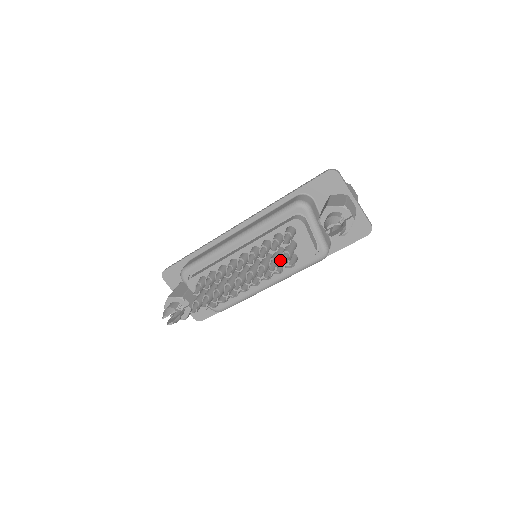
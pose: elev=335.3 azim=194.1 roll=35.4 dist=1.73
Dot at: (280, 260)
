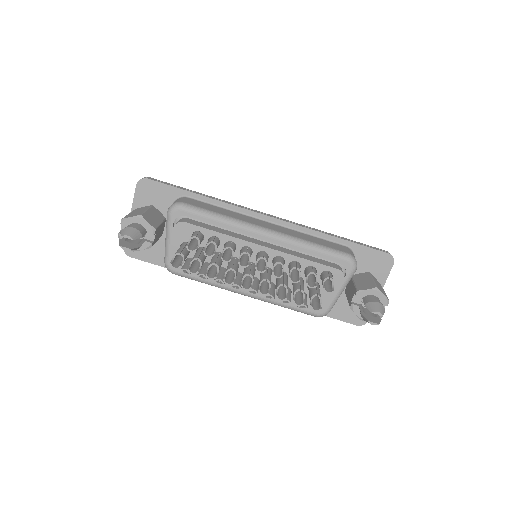
Dot at: (302, 295)
